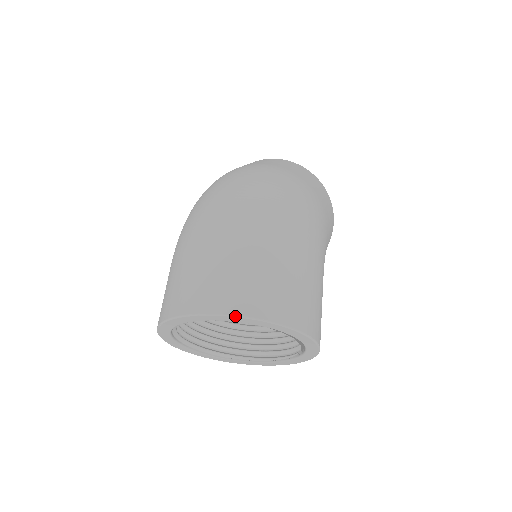
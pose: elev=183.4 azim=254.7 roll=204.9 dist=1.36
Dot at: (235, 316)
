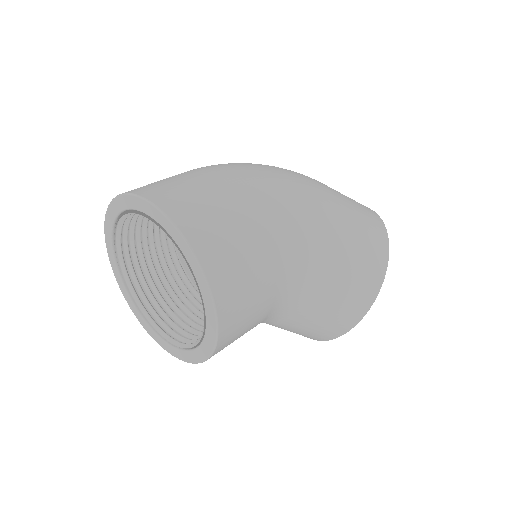
Dot at: (118, 195)
